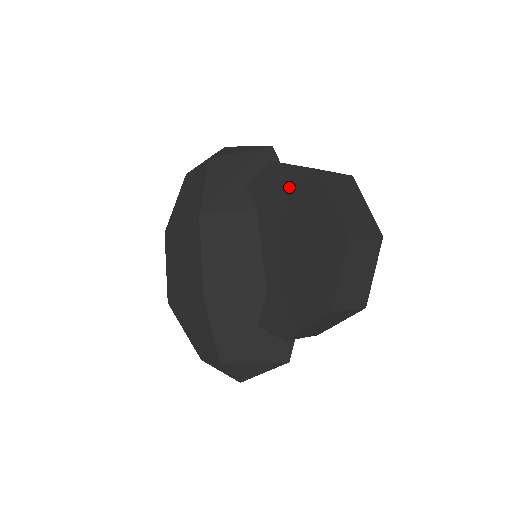
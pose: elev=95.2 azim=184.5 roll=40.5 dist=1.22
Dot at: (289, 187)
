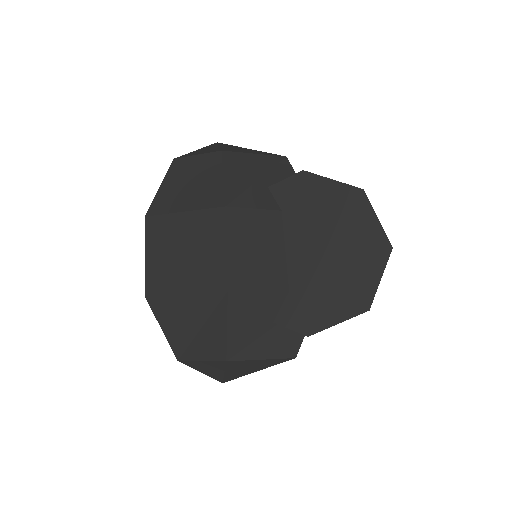
Dot at: (327, 198)
